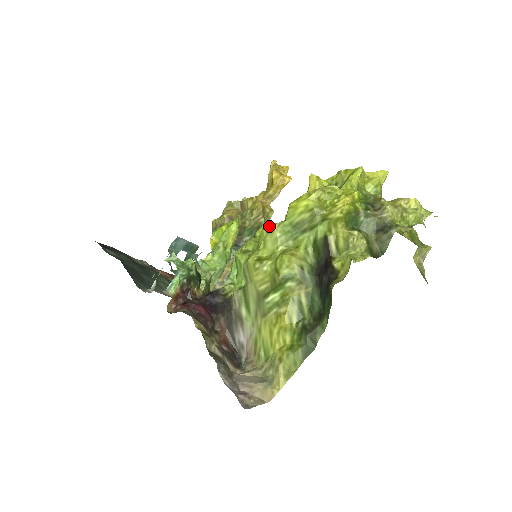
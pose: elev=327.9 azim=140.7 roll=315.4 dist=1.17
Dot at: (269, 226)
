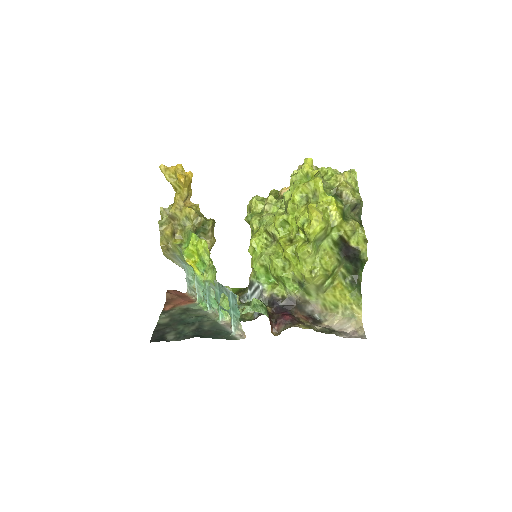
Dot at: (303, 252)
